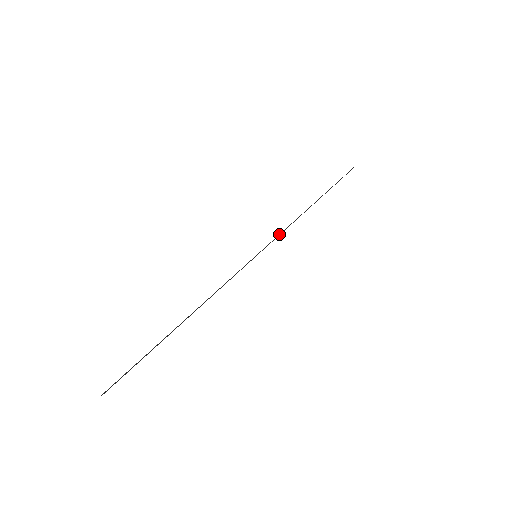
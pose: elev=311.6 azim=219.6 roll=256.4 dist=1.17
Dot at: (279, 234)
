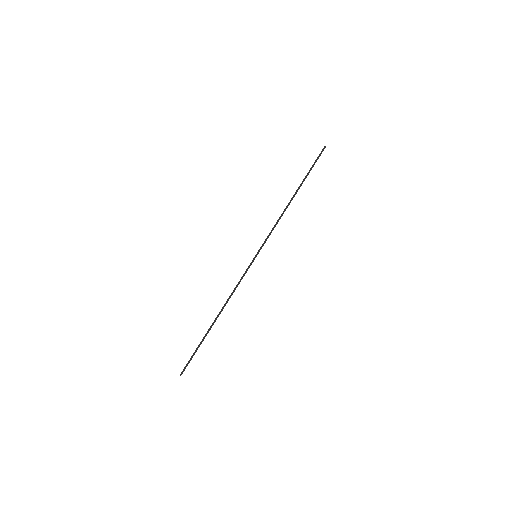
Dot at: occluded
